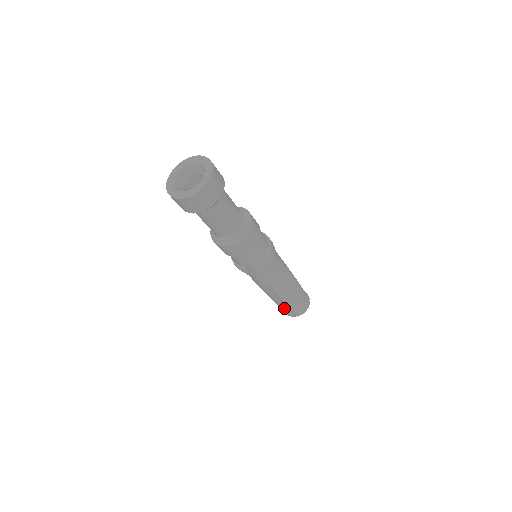
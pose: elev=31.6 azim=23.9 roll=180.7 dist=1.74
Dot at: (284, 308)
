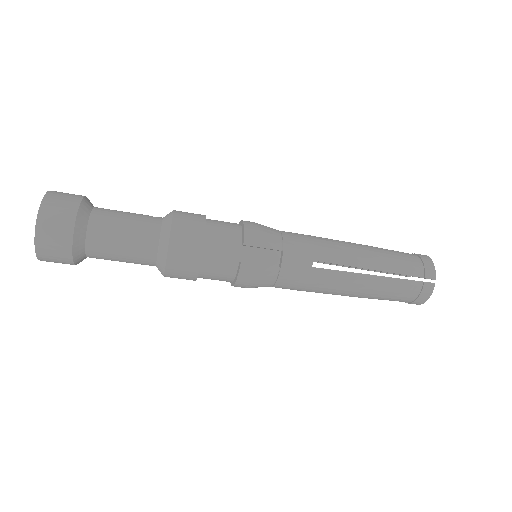
Dot at: (399, 286)
